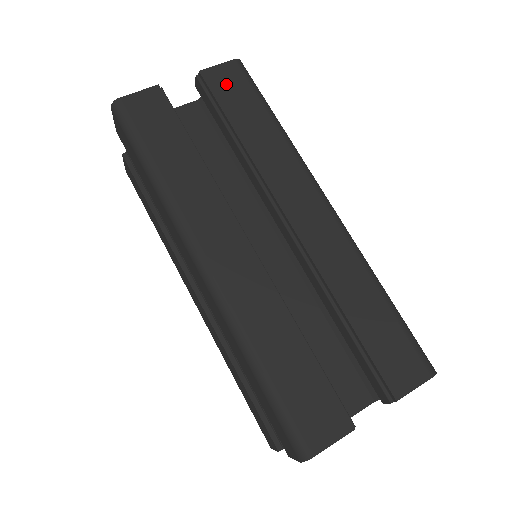
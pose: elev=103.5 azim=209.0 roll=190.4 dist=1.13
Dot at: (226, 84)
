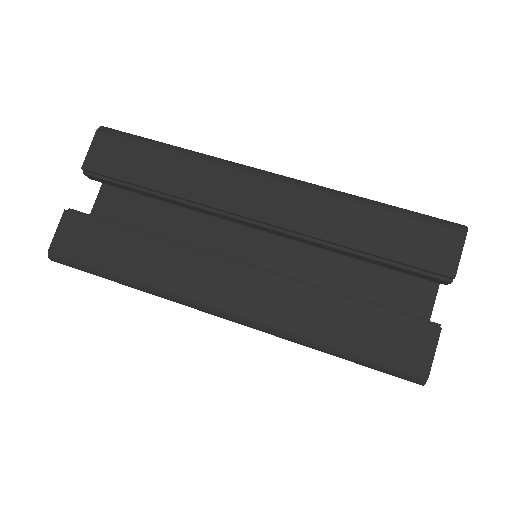
Dot at: (110, 158)
